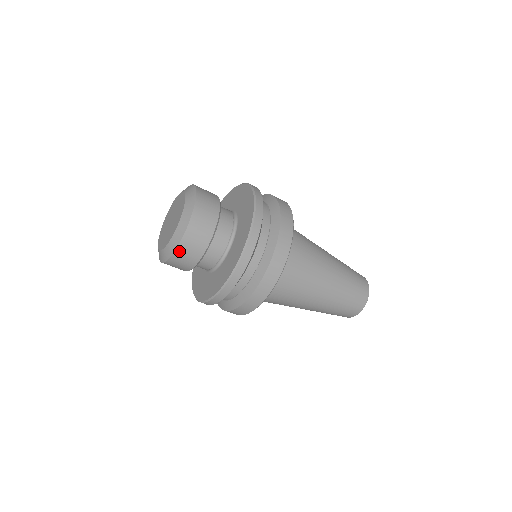
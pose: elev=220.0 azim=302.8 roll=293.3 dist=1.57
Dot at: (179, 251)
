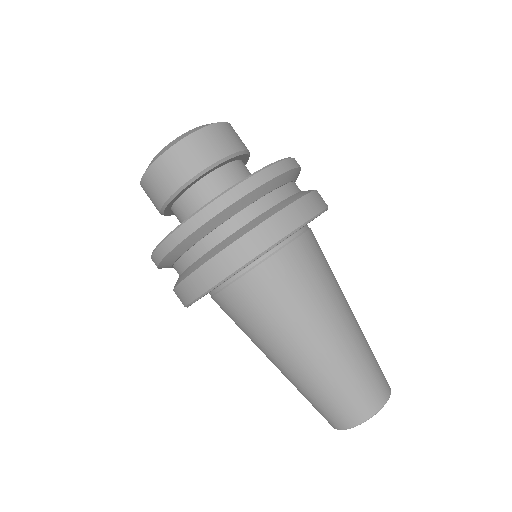
Dot at: (208, 131)
